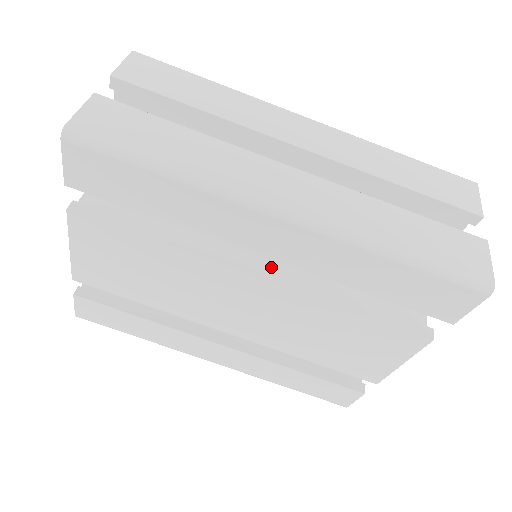
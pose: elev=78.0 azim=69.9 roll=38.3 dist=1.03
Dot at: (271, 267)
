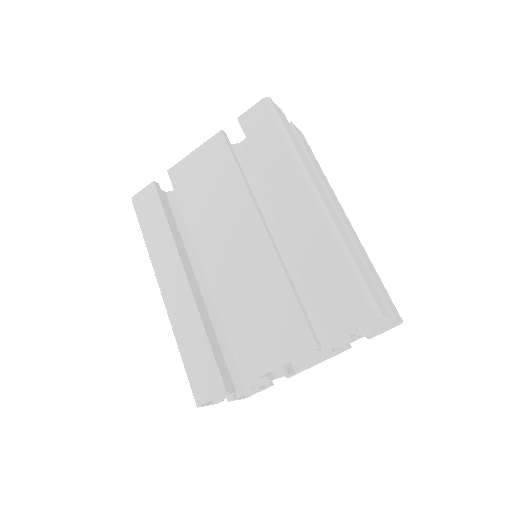
Dot at: occluded
